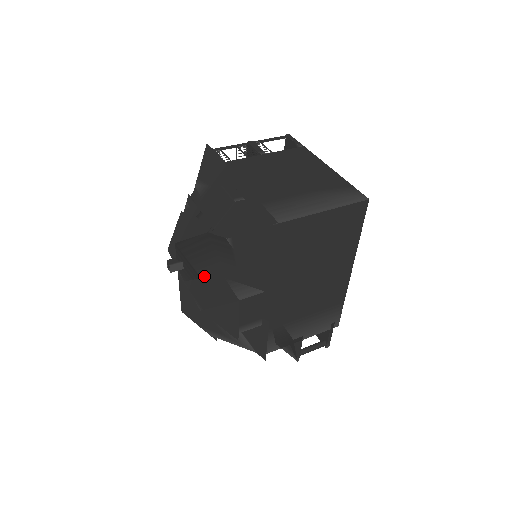
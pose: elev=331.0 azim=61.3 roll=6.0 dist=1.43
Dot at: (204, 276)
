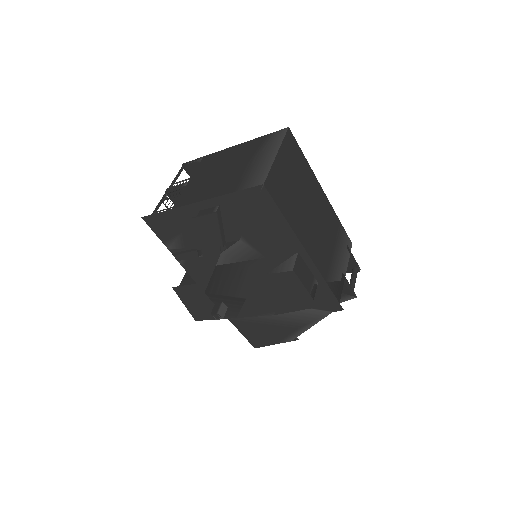
Dot at: (247, 294)
